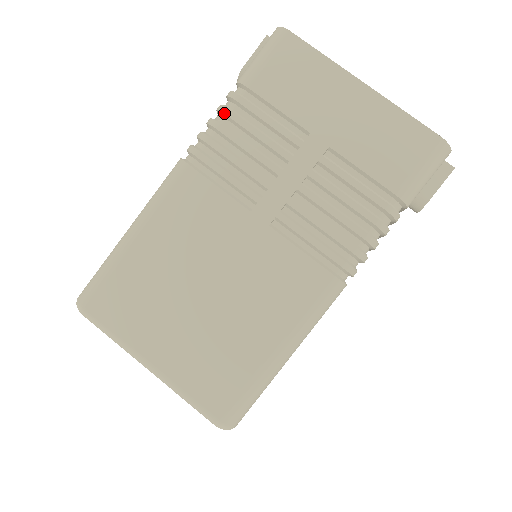
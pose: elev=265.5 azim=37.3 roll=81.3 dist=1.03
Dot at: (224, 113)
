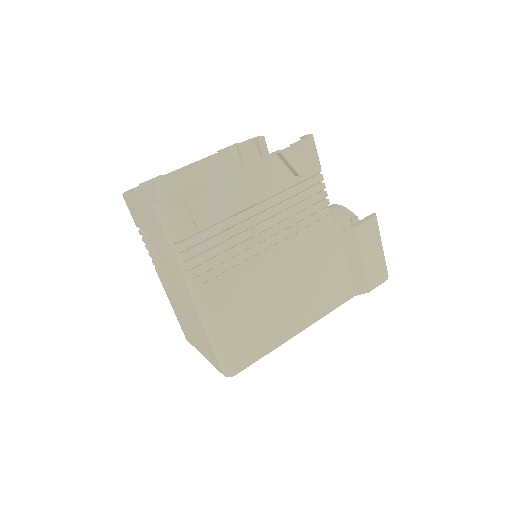
Dot at: (143, 241)
